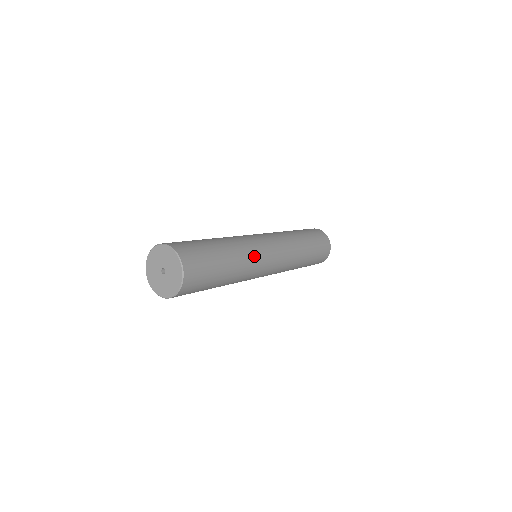
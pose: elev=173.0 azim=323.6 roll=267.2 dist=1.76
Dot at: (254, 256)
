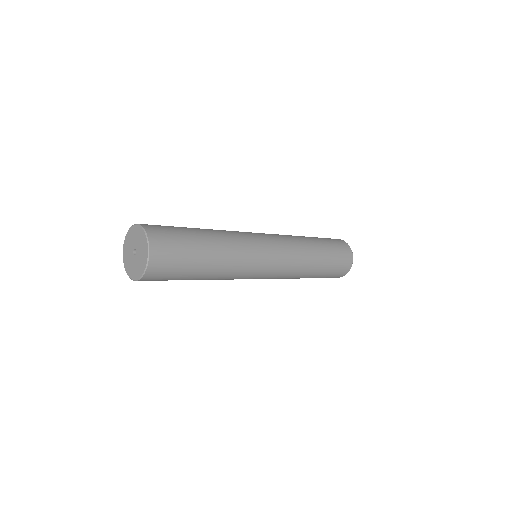
Dot at: (243, 244)
